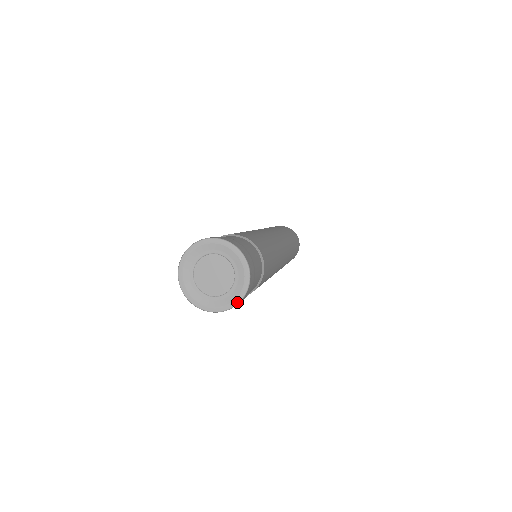
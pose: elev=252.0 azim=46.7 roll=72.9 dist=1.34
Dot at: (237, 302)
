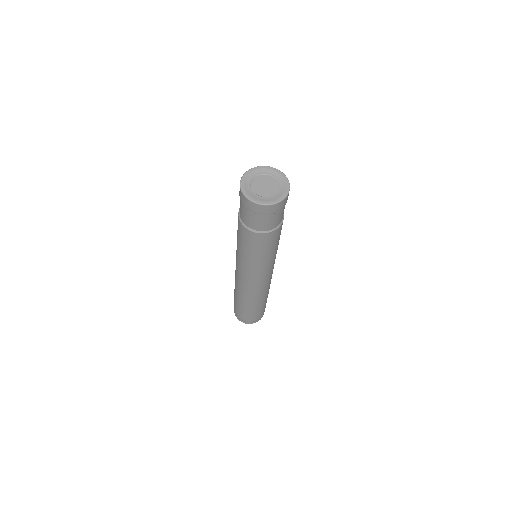
Dot at: (262, 203)
